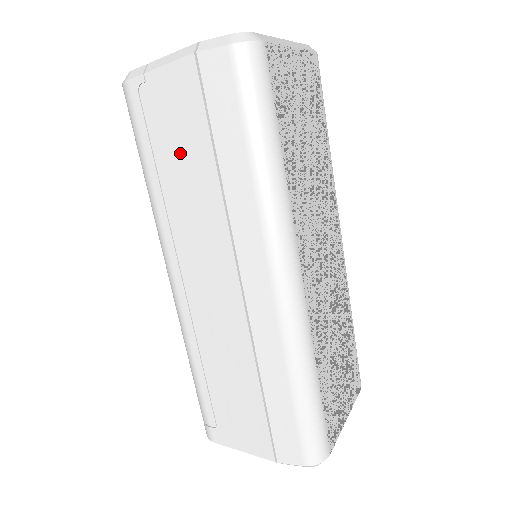
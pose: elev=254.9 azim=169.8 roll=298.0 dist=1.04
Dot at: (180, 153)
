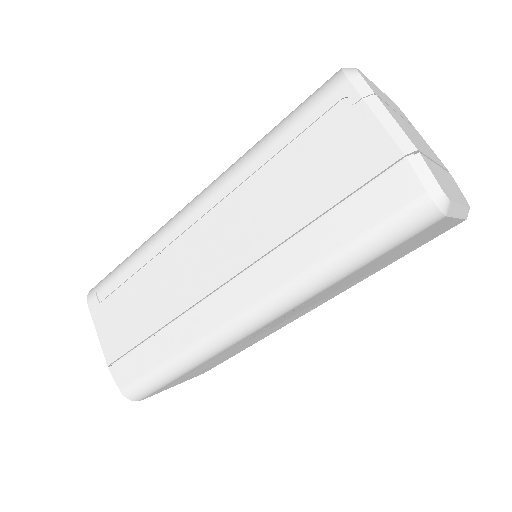
Dot at: (304, 176)
